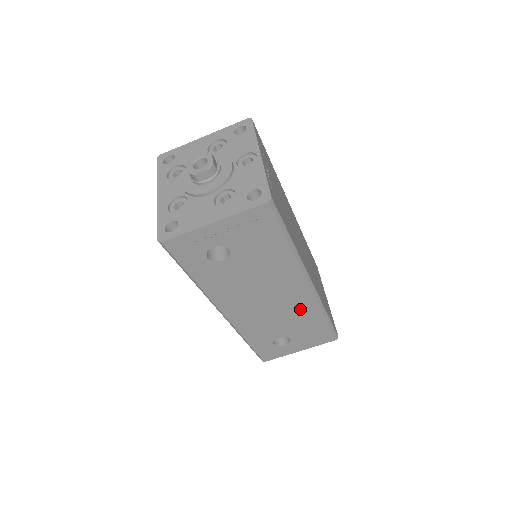
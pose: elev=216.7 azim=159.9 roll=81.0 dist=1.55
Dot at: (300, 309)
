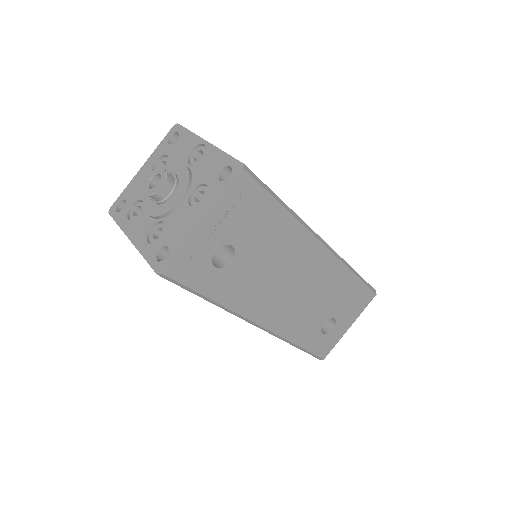
Dot at: (328, 278)
